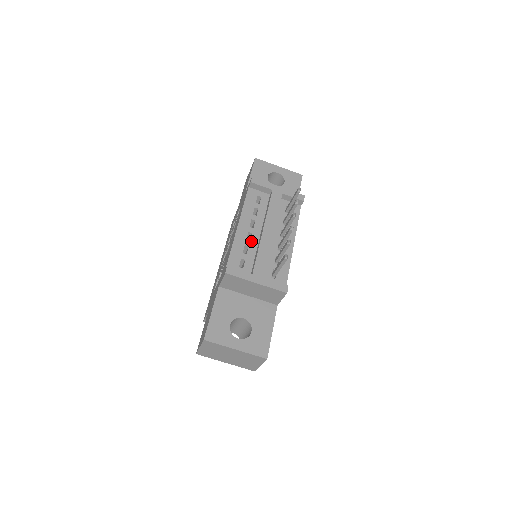
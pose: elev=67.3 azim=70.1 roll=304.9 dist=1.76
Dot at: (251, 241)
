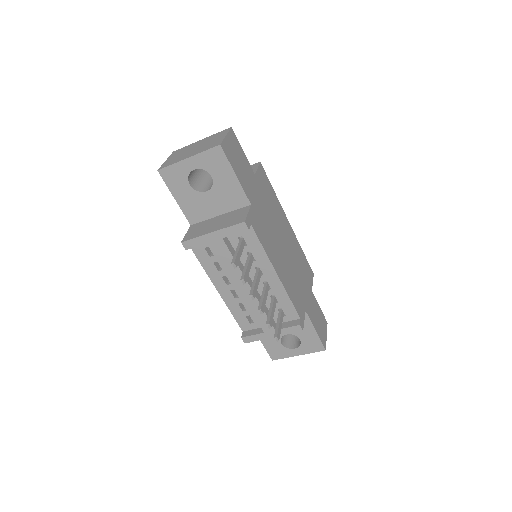
Dot at: (239, 297)
